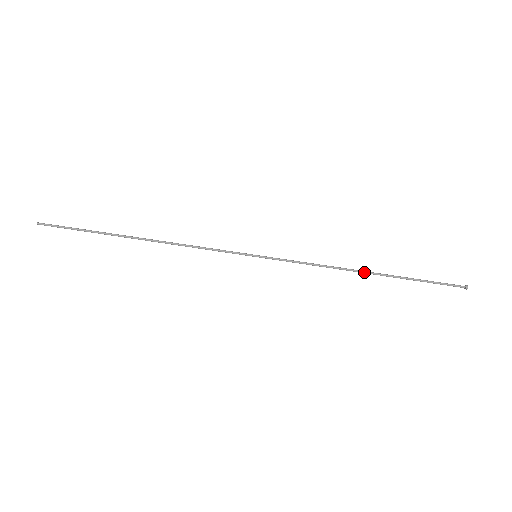
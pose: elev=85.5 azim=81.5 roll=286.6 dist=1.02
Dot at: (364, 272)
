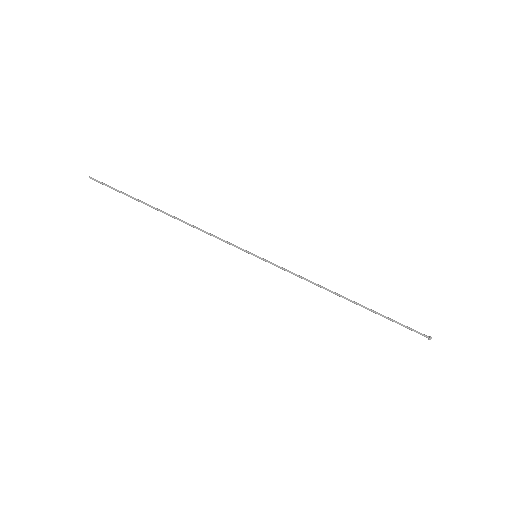
Dot at: (344, 297)
